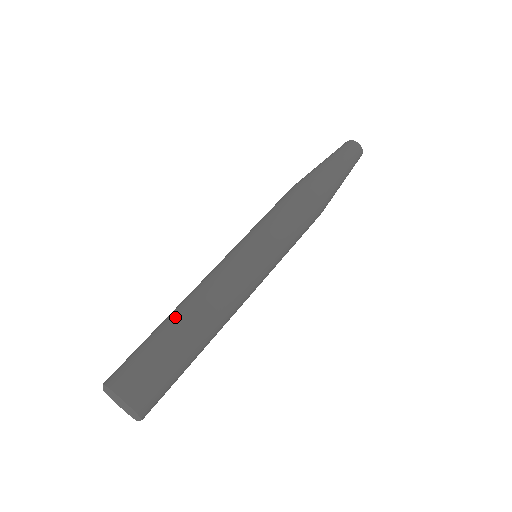
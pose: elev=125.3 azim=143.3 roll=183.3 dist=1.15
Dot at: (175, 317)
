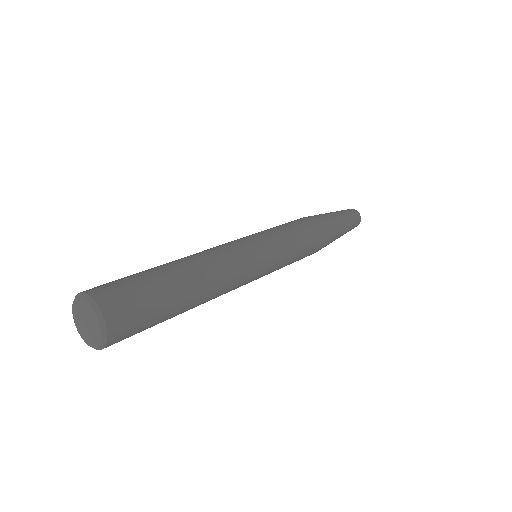
Dot at: occluded
